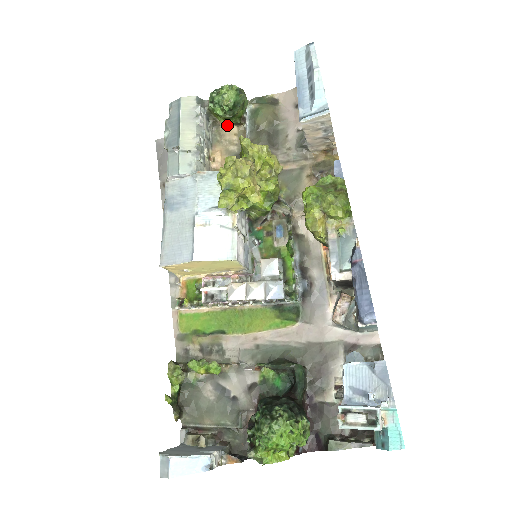
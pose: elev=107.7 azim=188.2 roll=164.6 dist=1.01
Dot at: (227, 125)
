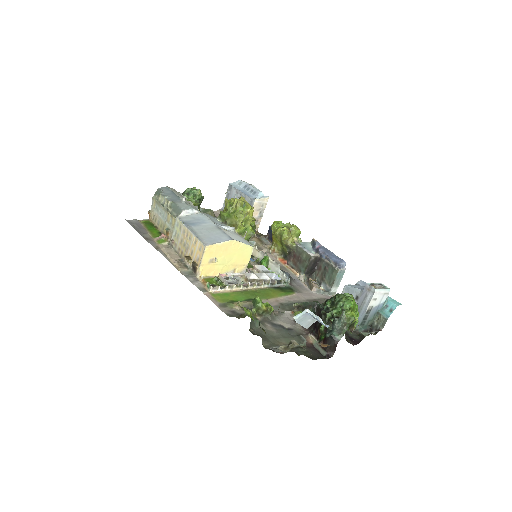
Dot at: occluded
